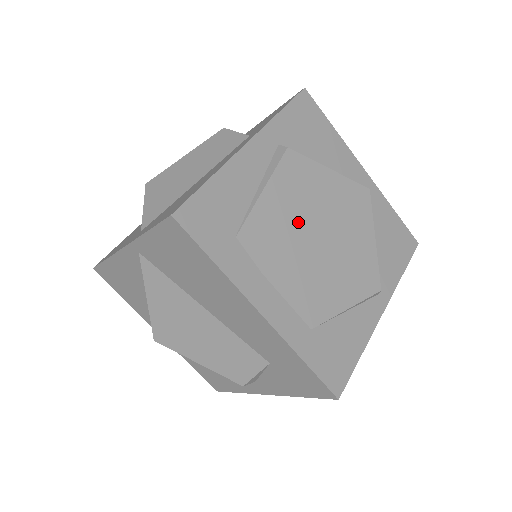
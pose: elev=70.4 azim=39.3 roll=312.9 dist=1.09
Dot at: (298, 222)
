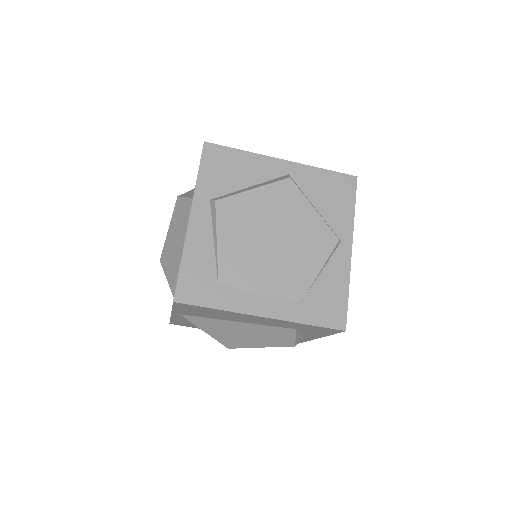
Dot at: (252, 243)
